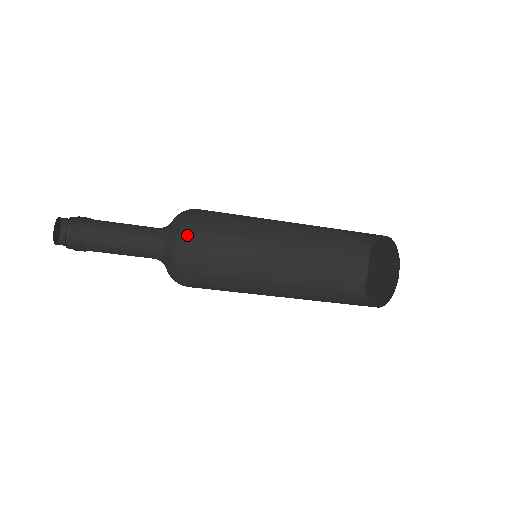
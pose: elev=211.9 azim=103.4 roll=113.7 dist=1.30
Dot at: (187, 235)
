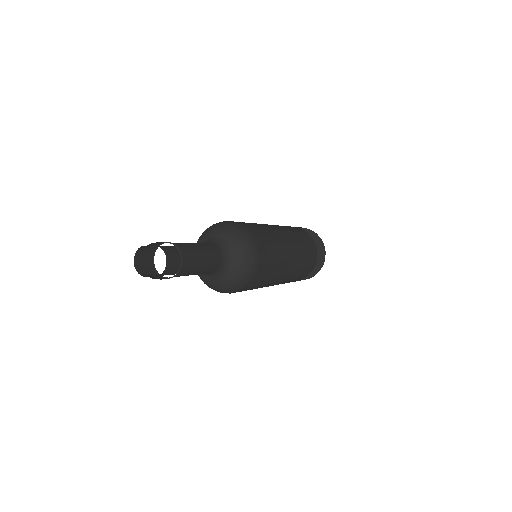
Dot at: (250, 276)
